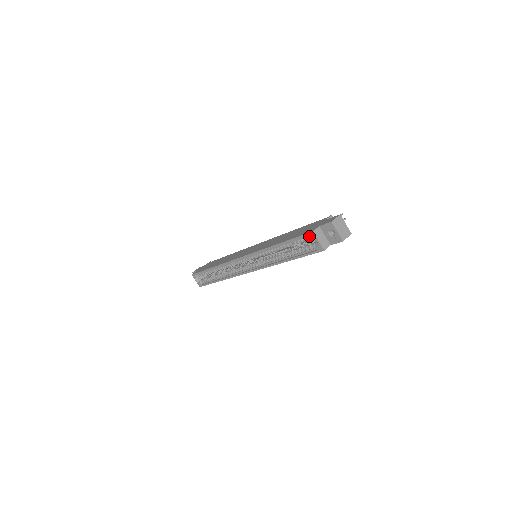
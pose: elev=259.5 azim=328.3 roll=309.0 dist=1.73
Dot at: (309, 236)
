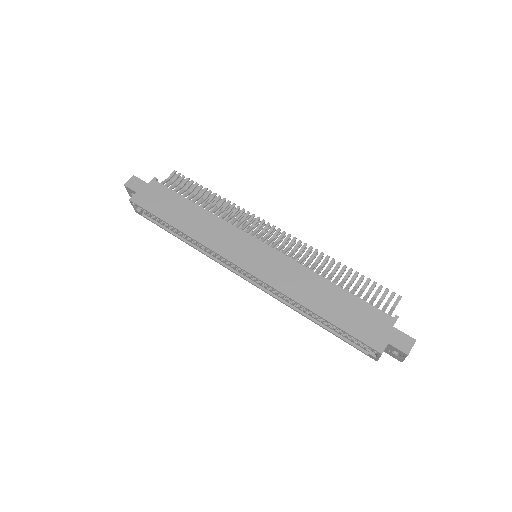
Dot at: (372, 350)
